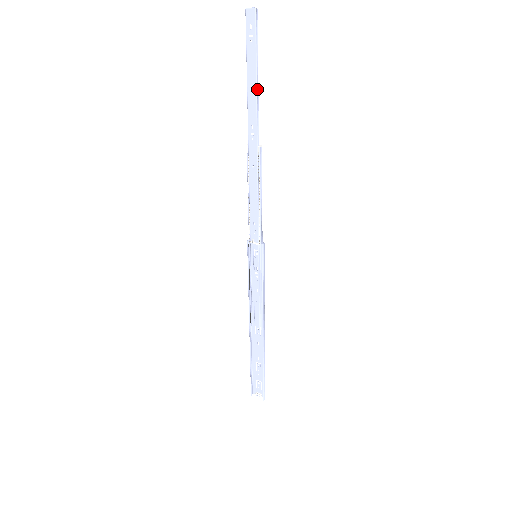
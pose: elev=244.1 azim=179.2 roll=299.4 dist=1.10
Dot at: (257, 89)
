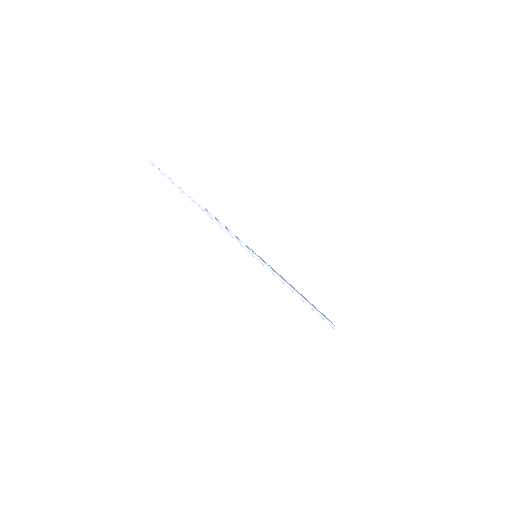
Dot at: (180, 189)
